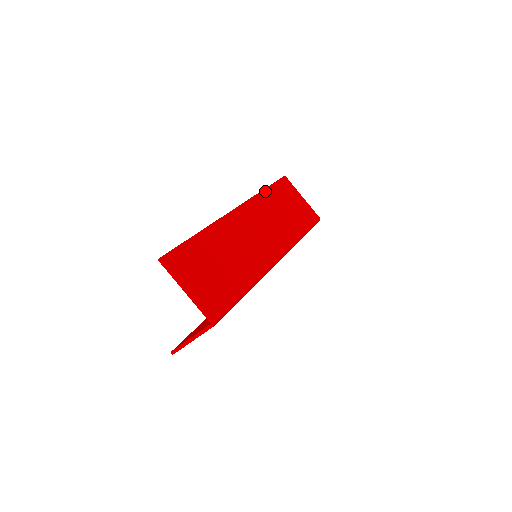
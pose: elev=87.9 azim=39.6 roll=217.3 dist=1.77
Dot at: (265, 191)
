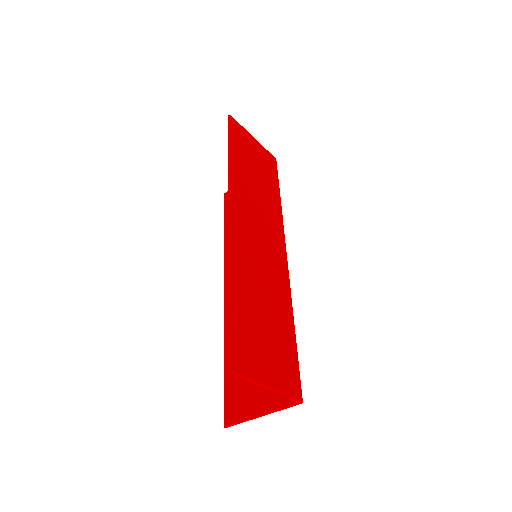
Dot at: (232, 158)
